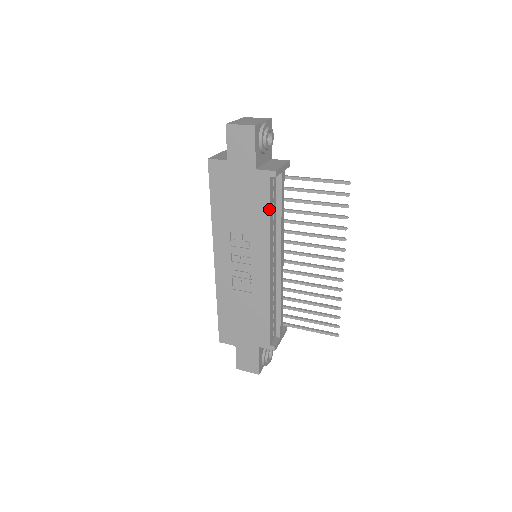
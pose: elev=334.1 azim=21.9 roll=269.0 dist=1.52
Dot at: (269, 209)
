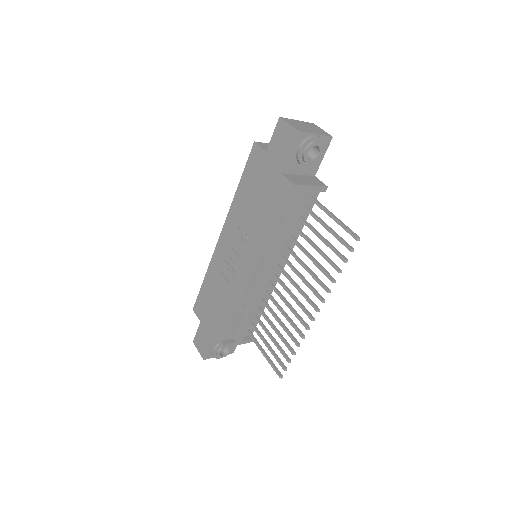
Dot at: (274, 217)
